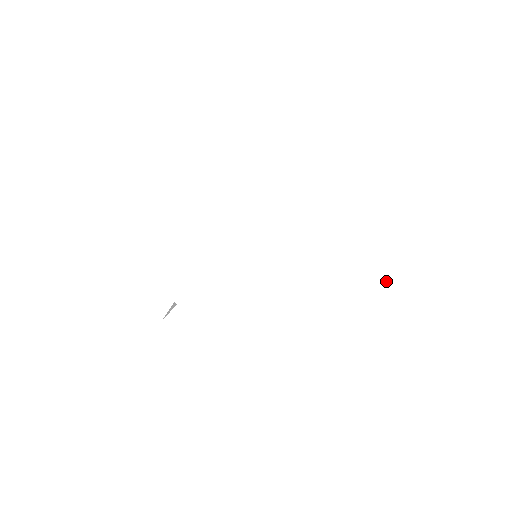
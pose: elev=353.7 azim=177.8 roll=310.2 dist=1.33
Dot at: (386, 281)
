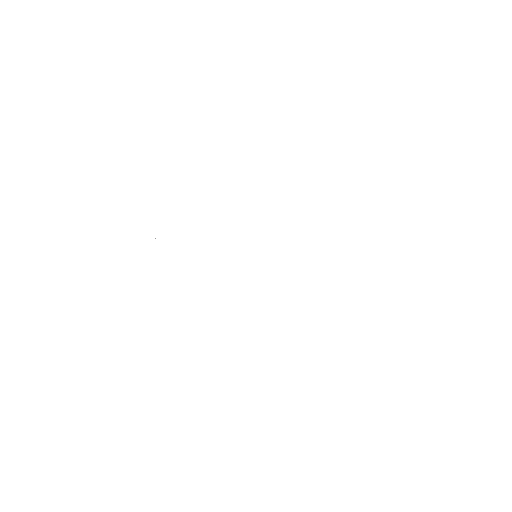
Dot at: (327, 363)
